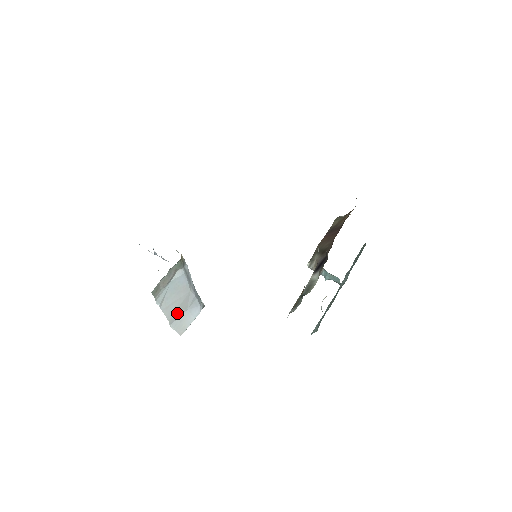
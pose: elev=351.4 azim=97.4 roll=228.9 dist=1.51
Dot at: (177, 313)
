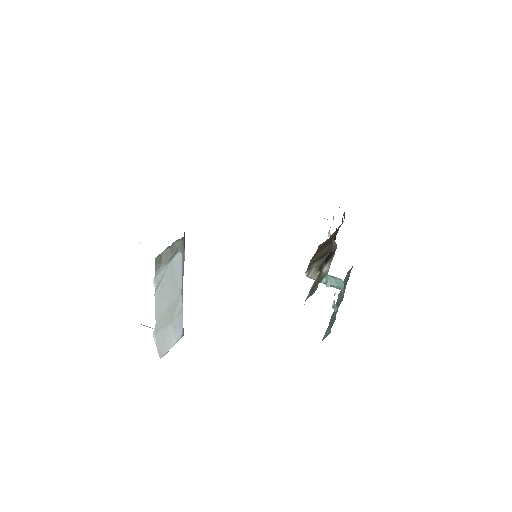
Dot at: (164, 319)
